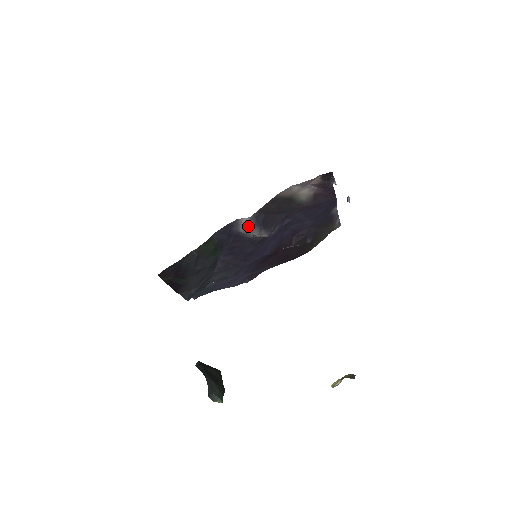
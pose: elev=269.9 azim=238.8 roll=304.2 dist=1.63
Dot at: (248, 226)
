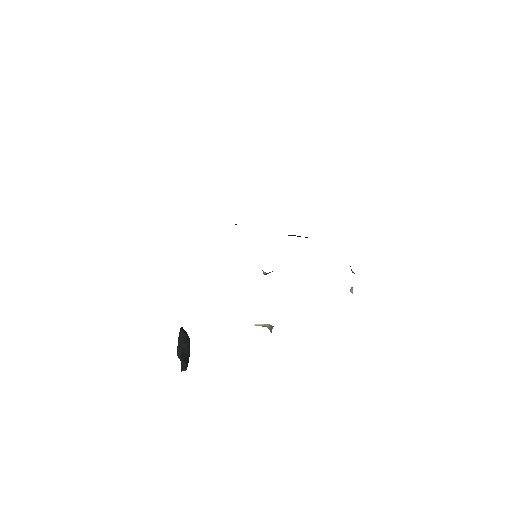
Dot at: (264, 272)
